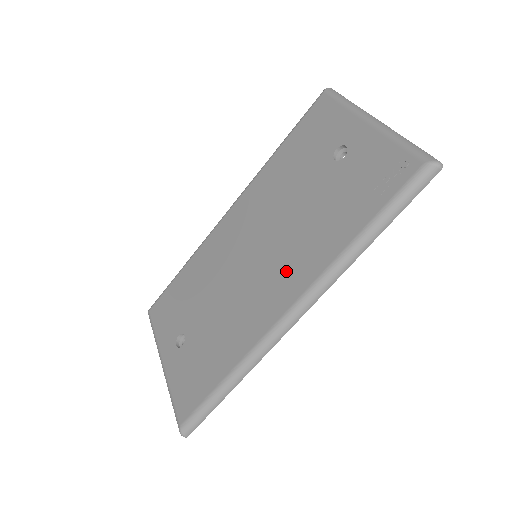
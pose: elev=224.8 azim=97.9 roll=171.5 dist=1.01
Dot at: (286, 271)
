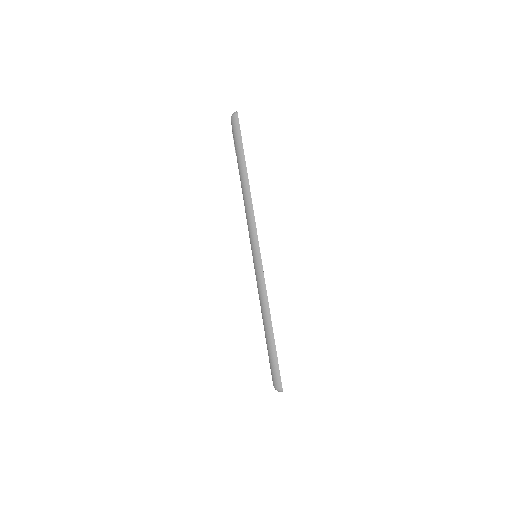
Dot at: occluded
